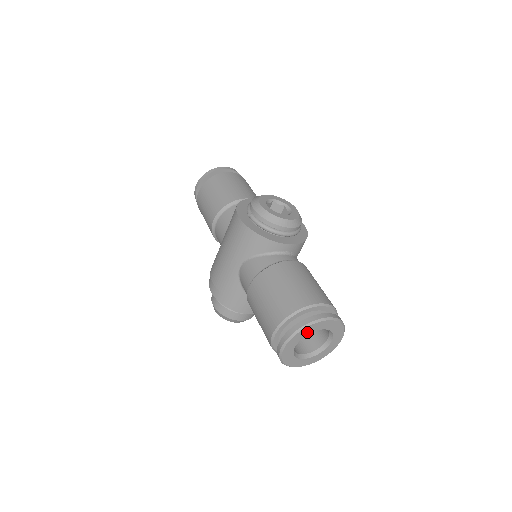
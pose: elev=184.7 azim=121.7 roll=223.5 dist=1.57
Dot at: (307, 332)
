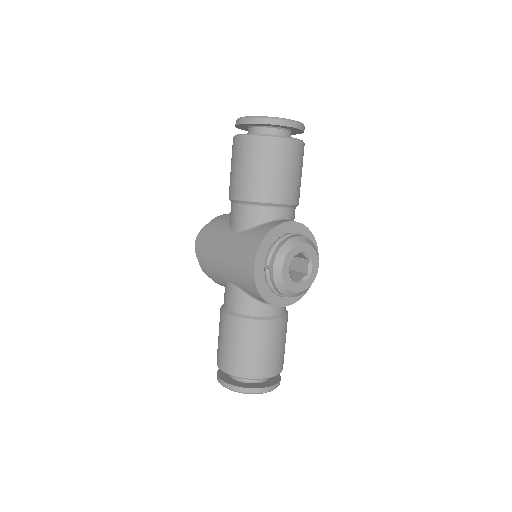
Dot at: occluded
